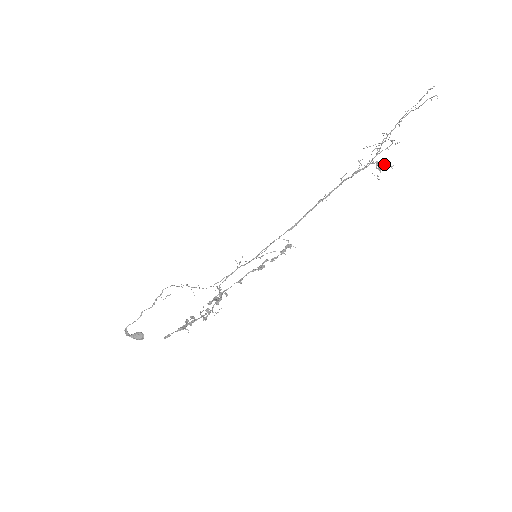
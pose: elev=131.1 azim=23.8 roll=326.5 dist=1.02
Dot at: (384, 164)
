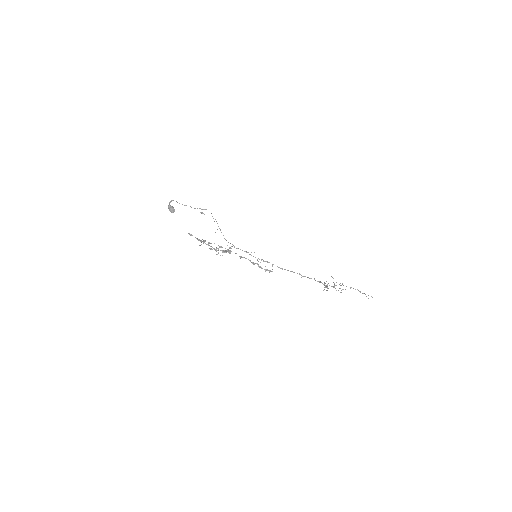
Dot at: occluded
